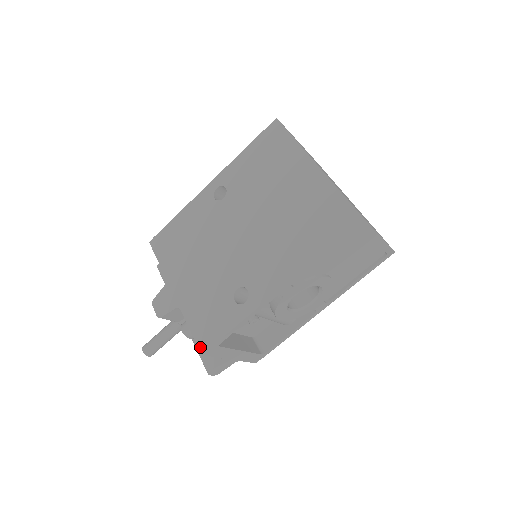
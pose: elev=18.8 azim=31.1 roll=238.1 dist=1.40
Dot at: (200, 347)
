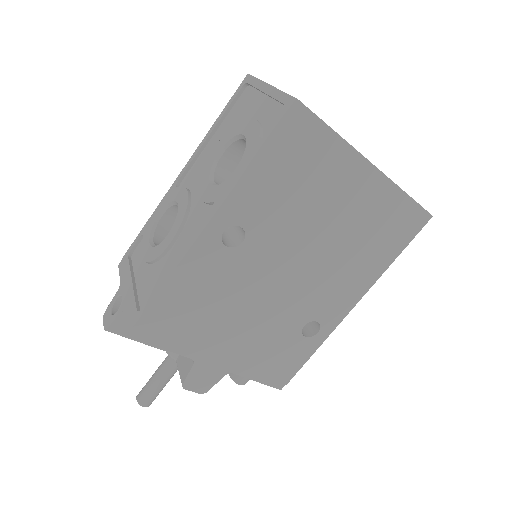
Dot at: (277, 386)
